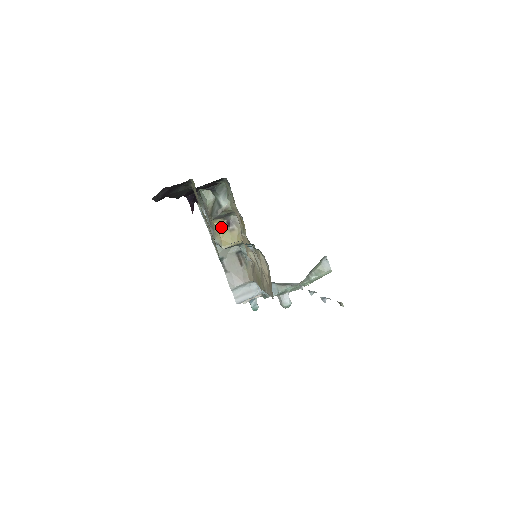
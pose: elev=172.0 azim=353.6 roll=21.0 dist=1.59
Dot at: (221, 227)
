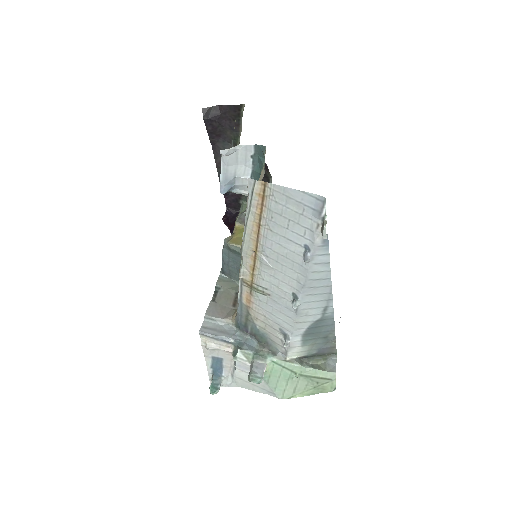
Dot at: (240, 231)
